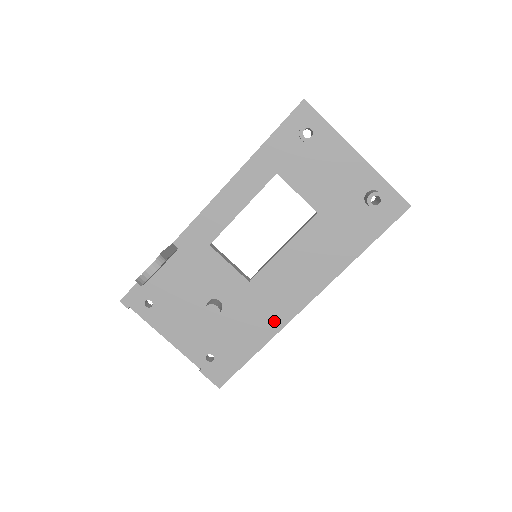
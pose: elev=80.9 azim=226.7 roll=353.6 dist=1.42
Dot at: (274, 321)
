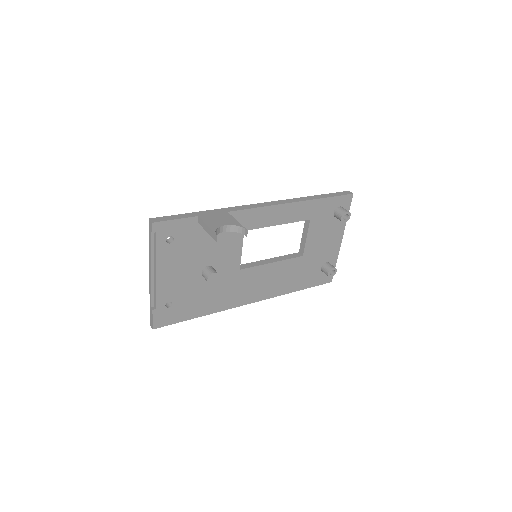
Dot at: (227, 302)
